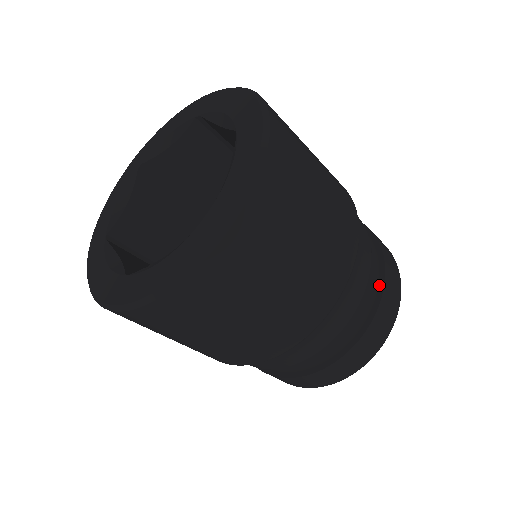
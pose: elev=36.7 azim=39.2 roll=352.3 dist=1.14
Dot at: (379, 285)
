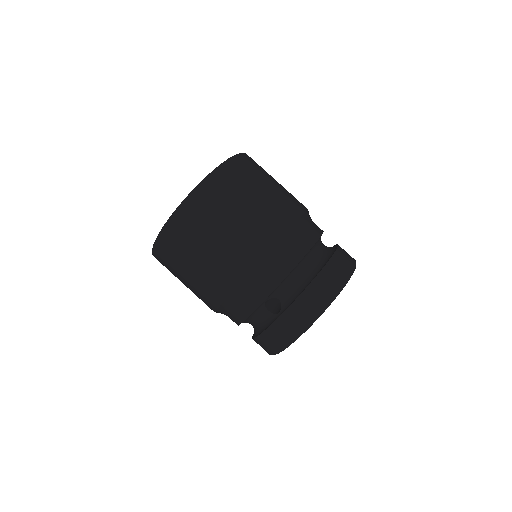
Dot at: occluded
